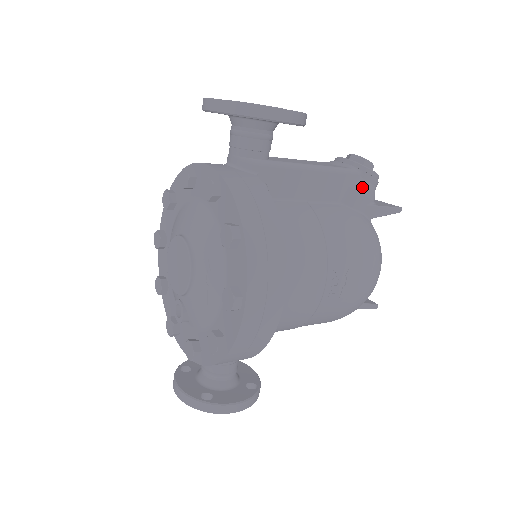
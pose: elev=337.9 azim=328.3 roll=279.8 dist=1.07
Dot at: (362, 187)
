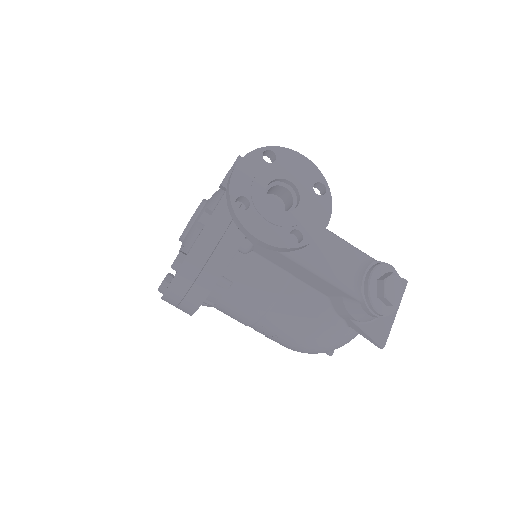
Dot at: (353, 309)
